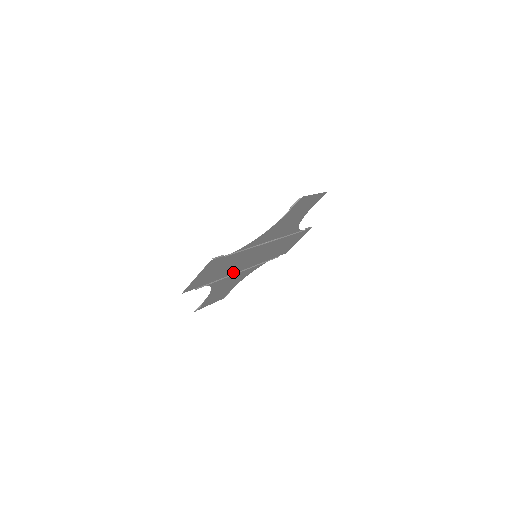
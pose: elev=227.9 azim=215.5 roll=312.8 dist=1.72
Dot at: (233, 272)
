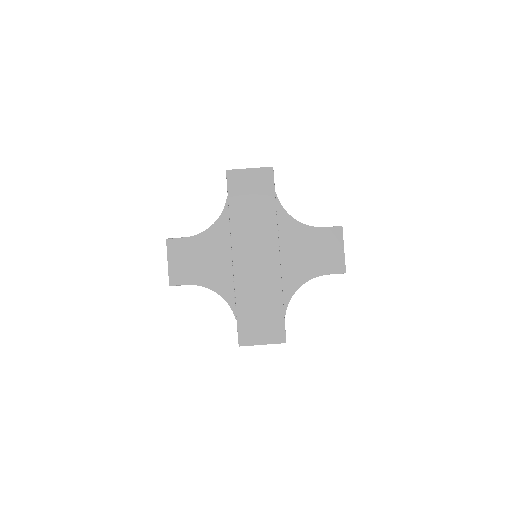
Dot at: (234, 240)
